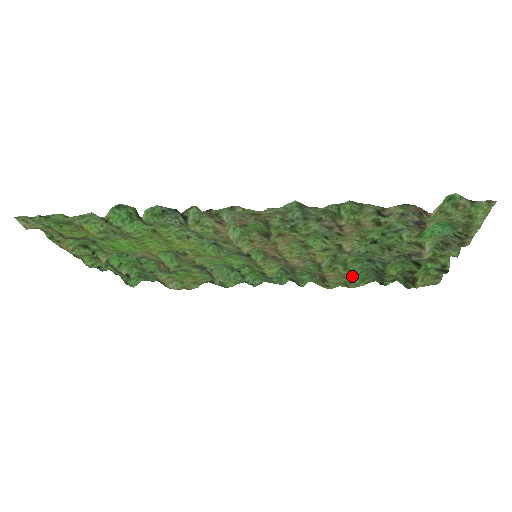
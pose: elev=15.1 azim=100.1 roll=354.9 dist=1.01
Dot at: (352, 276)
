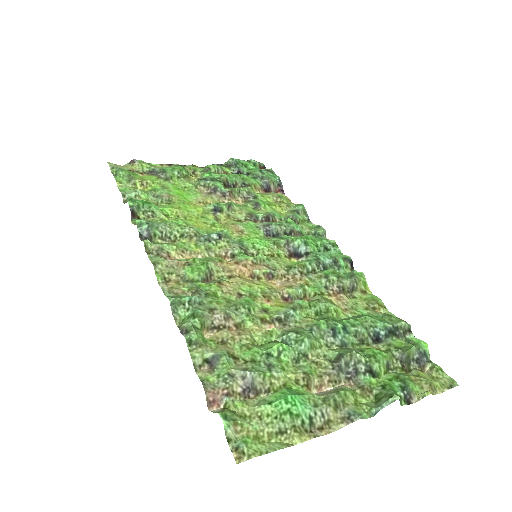
Dot at: (356, 315)
